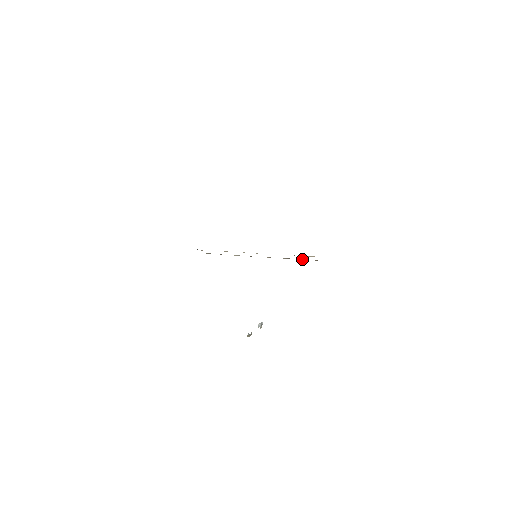
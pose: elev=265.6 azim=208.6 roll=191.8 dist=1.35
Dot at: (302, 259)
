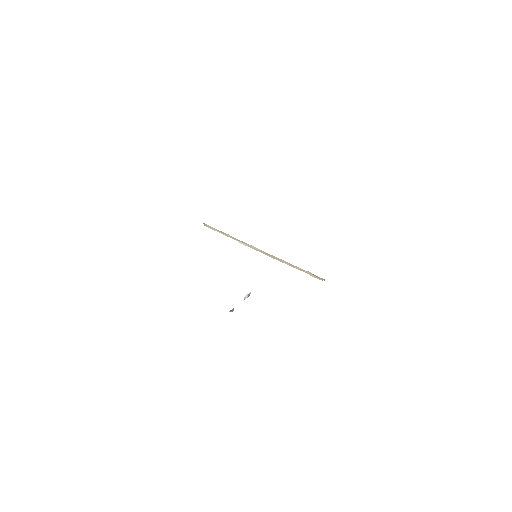
Dot at: (299, 269)
